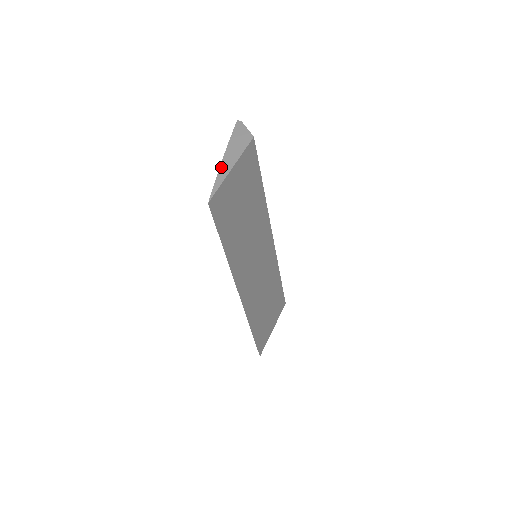
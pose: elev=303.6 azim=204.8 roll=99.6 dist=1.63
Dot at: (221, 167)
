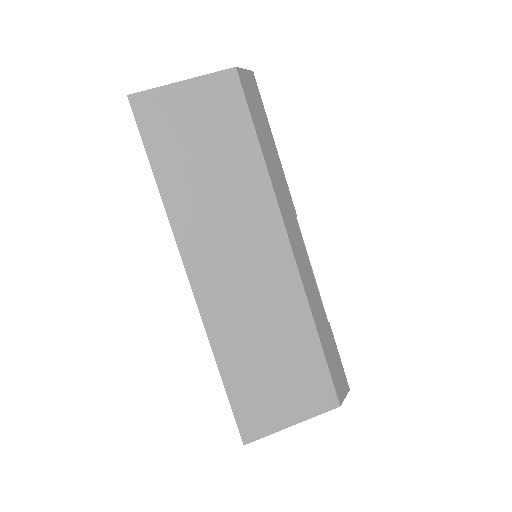
Dot at: occluded
